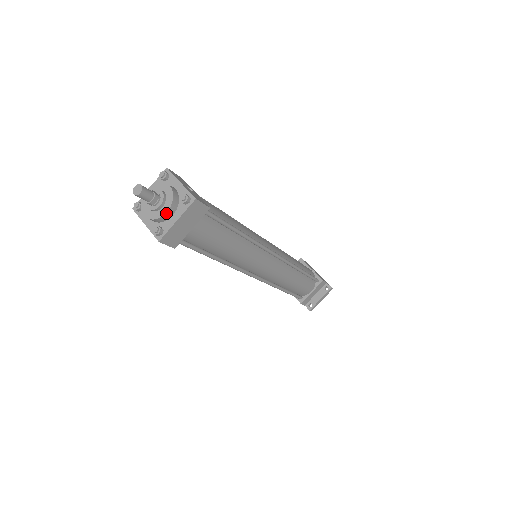
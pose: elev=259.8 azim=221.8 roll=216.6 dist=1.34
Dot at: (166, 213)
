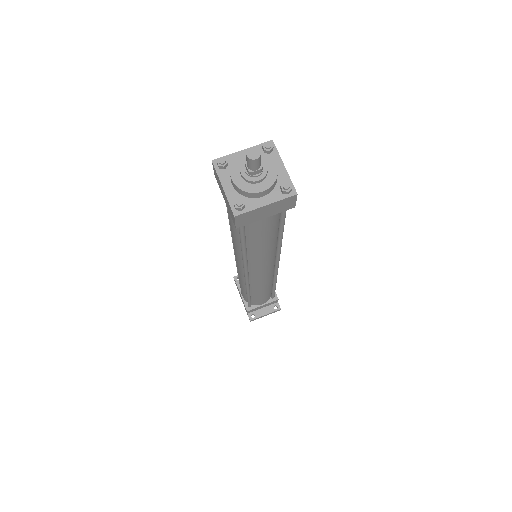
Dot at: (261, 192)
